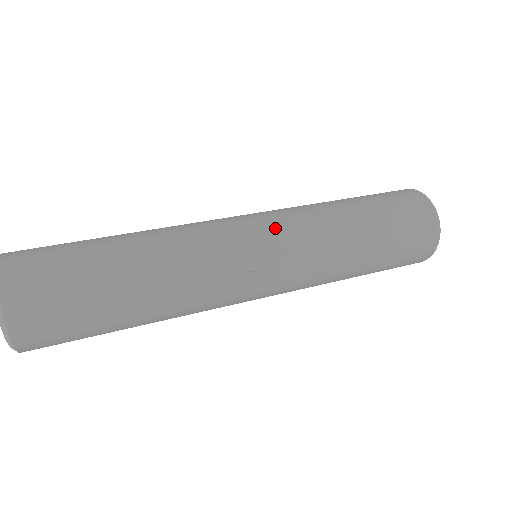
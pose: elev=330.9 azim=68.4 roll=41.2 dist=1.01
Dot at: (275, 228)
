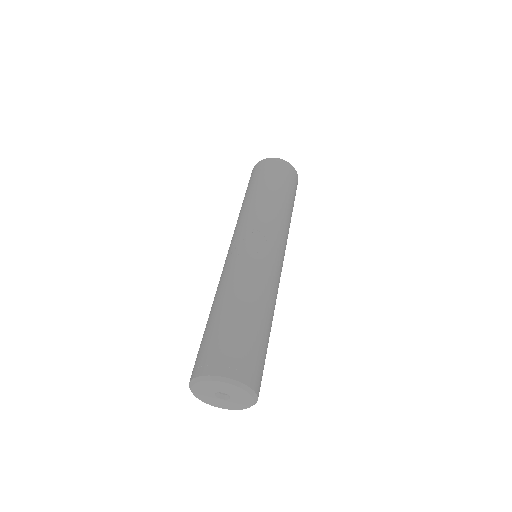
Dot at: (245, 232)
